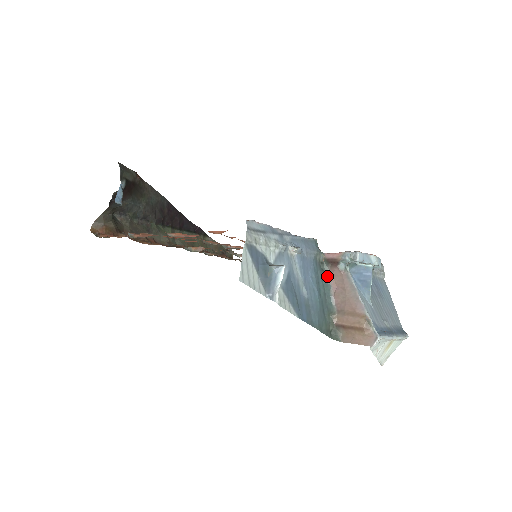
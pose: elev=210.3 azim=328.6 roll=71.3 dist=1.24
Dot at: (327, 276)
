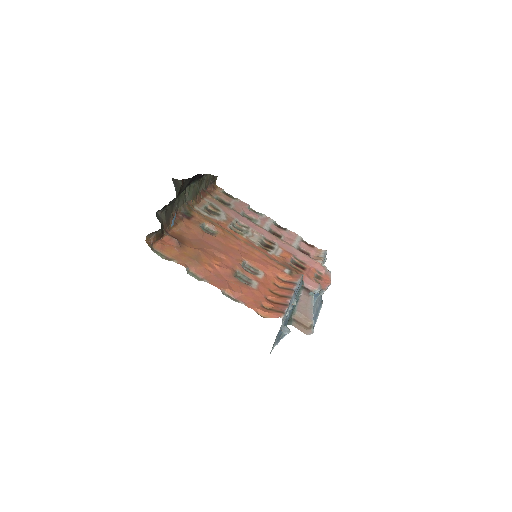
Dot at: (300, 294)
